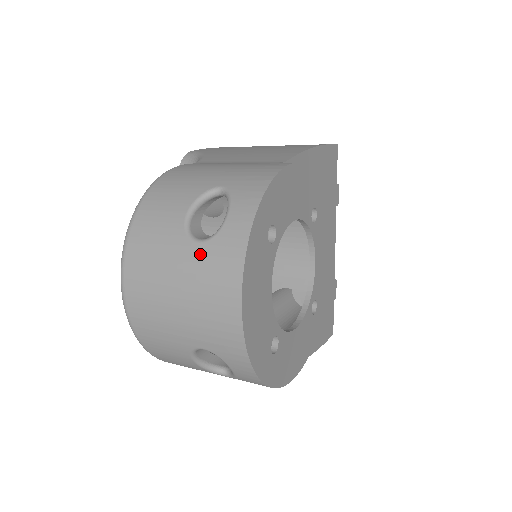
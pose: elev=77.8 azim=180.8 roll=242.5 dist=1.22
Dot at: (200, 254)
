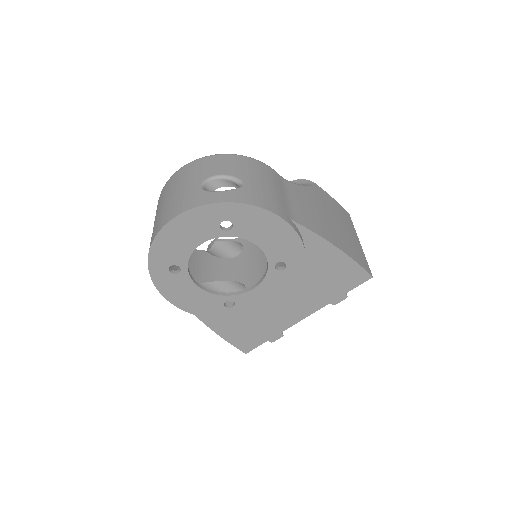
Dot at: (194, 190)
